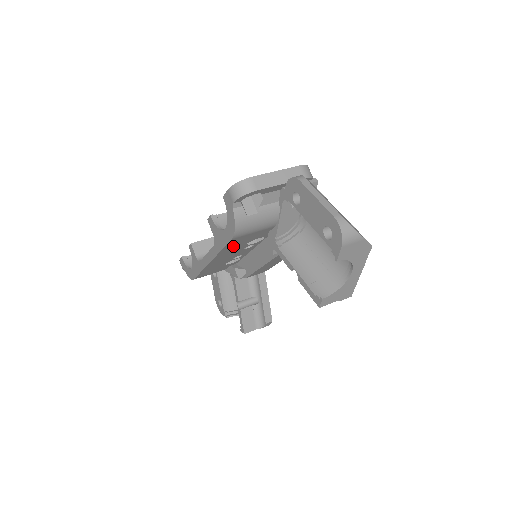
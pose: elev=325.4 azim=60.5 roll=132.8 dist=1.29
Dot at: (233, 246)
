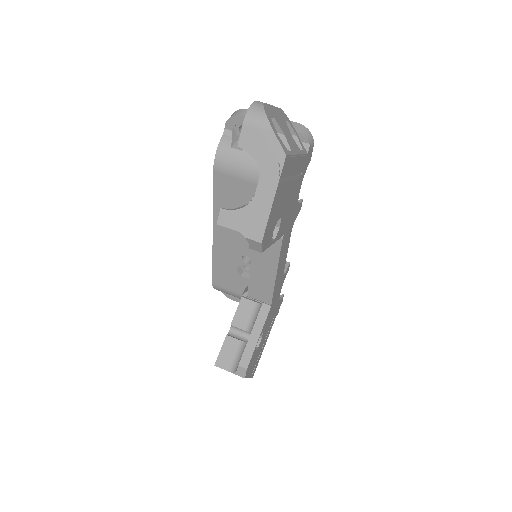
Dot at: (225, 203)
